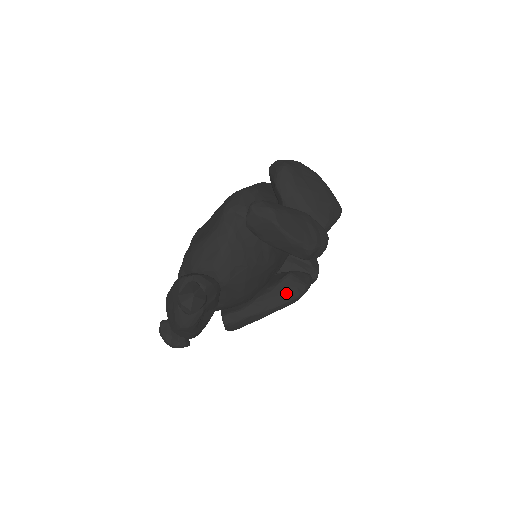
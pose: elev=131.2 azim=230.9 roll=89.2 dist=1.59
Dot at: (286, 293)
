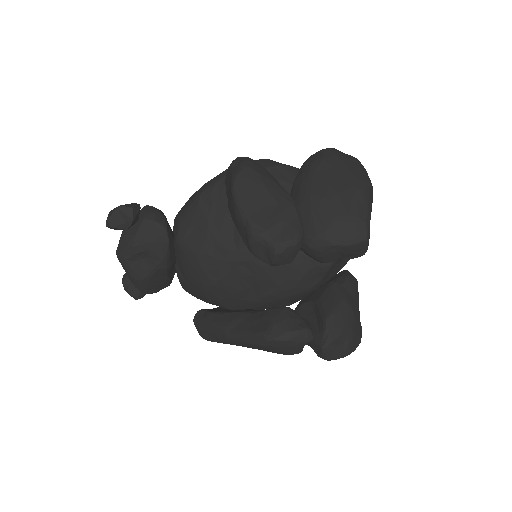
Dot at: (260, 324)
